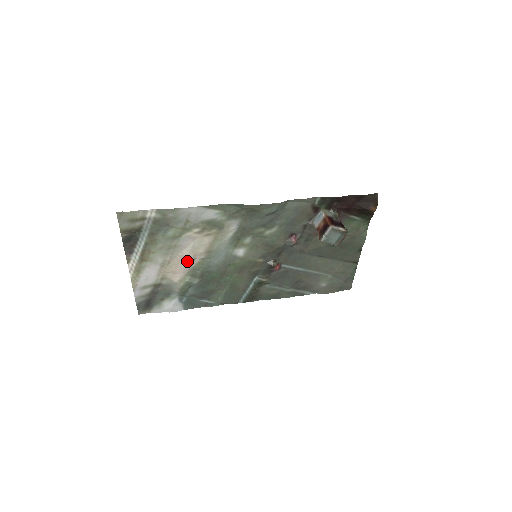
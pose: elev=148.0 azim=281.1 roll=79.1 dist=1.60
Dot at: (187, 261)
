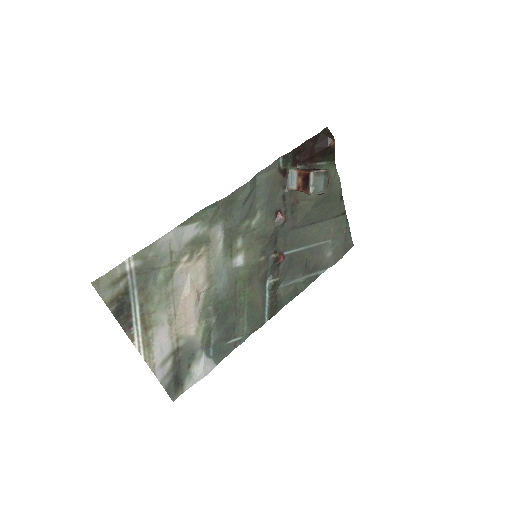
Dot at: (193, 302)
